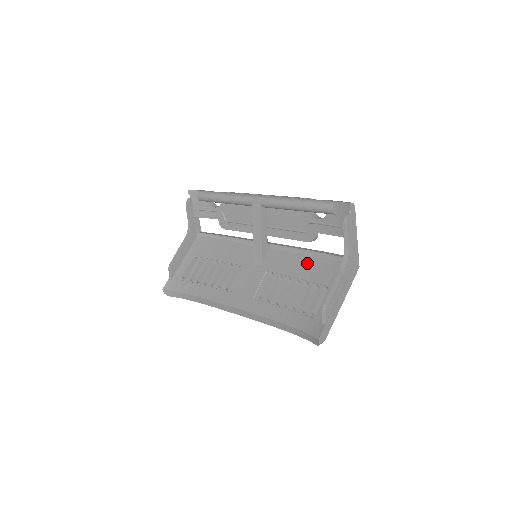
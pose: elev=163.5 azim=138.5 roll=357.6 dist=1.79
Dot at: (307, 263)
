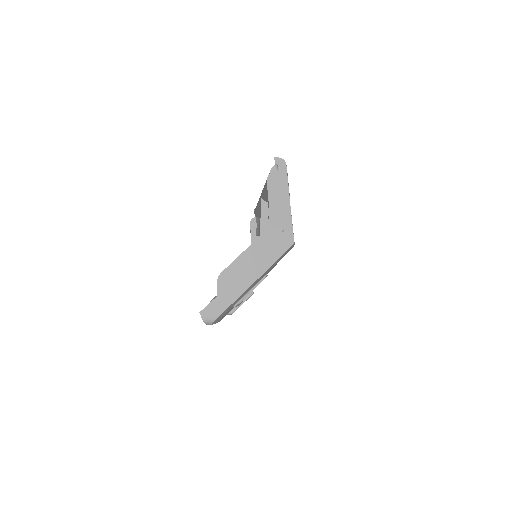
Dot at: occluded
